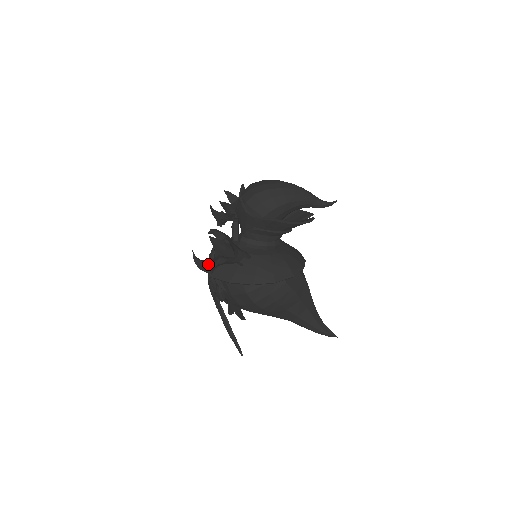
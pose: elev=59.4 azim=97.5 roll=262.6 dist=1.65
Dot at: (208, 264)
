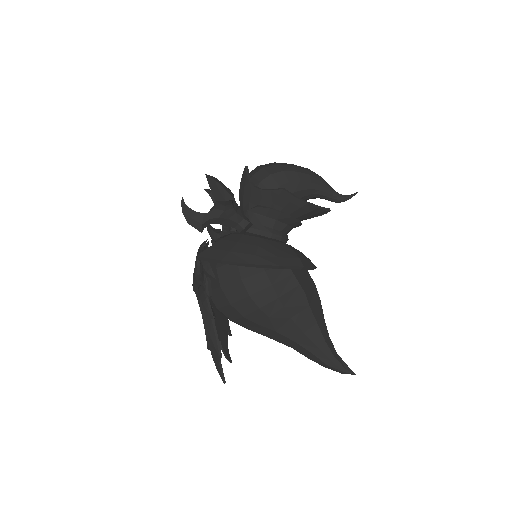
Dot at: (199, 215)
